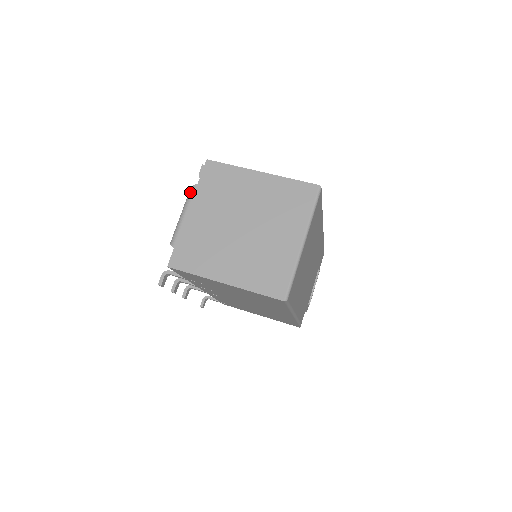
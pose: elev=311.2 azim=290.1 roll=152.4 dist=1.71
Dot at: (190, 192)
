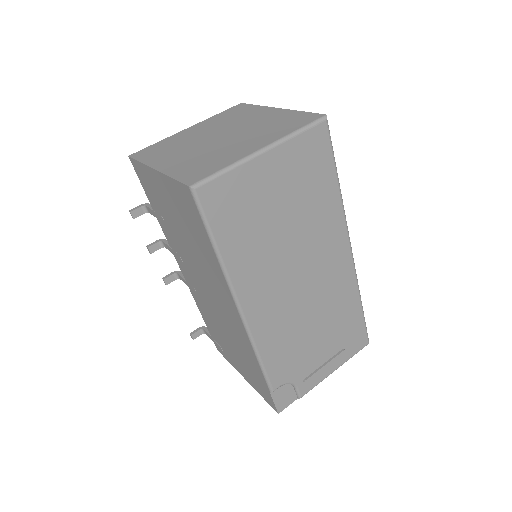
Dot at: occluded
